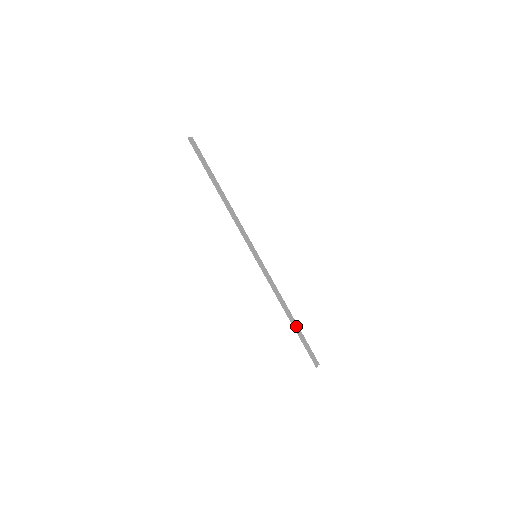
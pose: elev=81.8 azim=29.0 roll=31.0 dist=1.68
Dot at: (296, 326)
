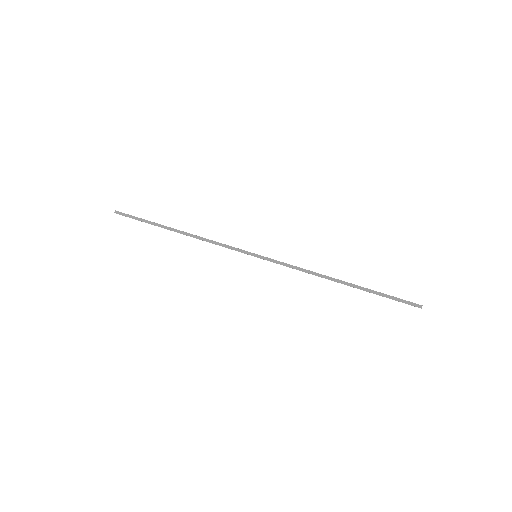
Dot at: (357, 288)
